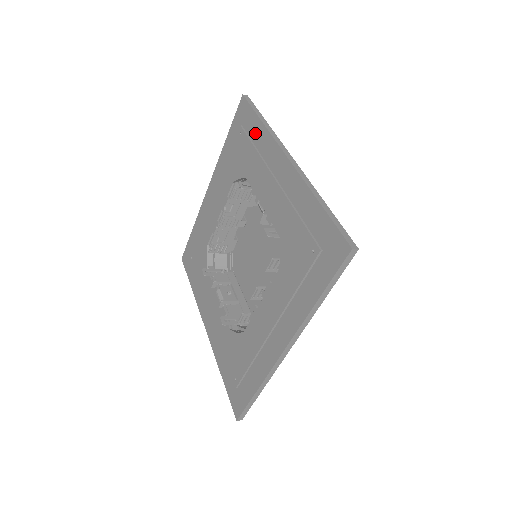
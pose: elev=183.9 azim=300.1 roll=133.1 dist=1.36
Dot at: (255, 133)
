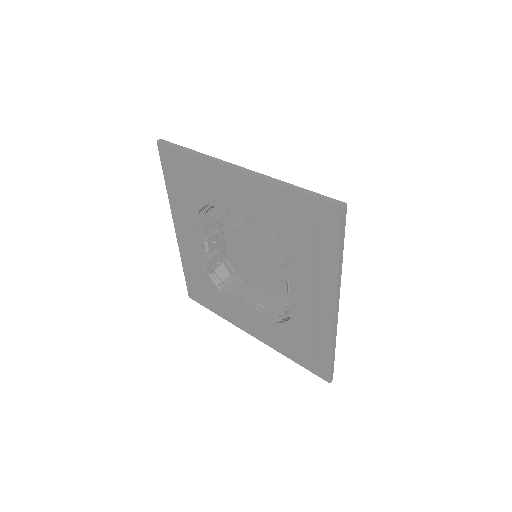
Dot at: (326, 253)
